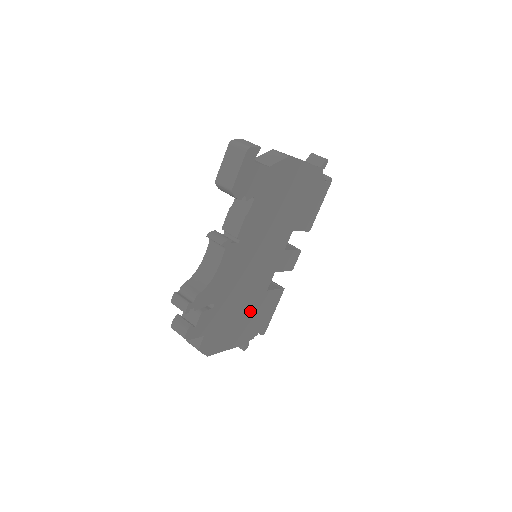
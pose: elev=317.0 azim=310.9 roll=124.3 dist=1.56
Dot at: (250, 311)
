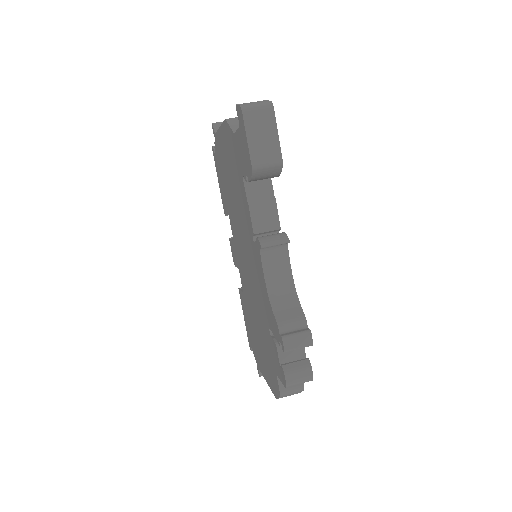
Dot at: occluded
